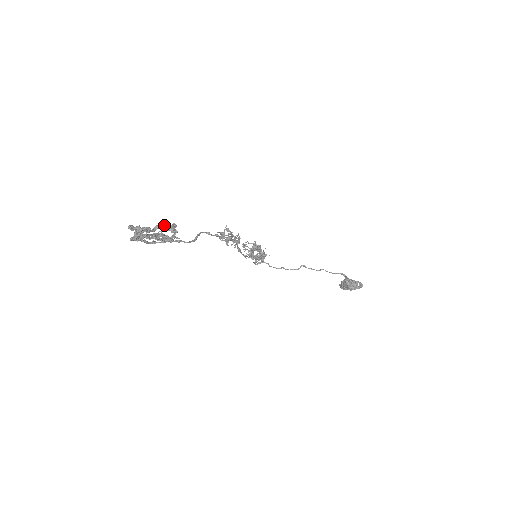
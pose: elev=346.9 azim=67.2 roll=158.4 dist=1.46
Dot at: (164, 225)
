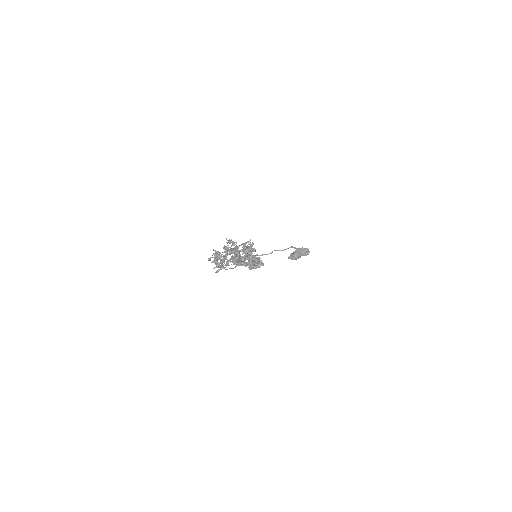
Dot at: (248, 247)
